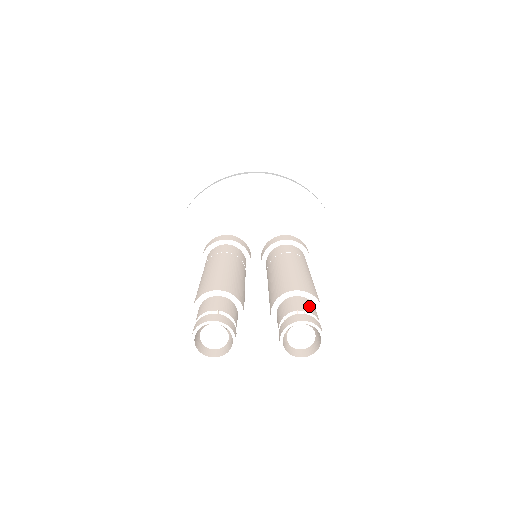
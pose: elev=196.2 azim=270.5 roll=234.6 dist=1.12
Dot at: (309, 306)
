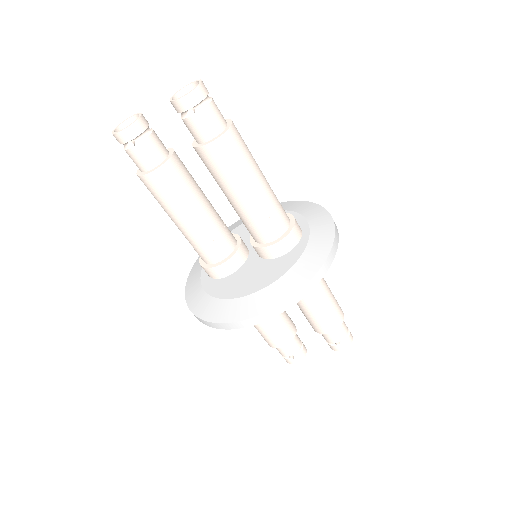
Dot at: occluded
